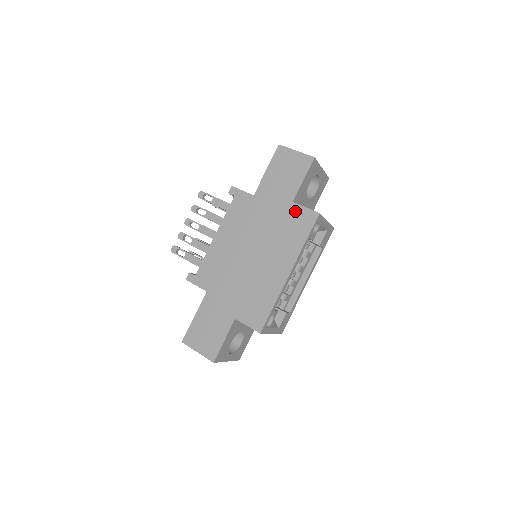
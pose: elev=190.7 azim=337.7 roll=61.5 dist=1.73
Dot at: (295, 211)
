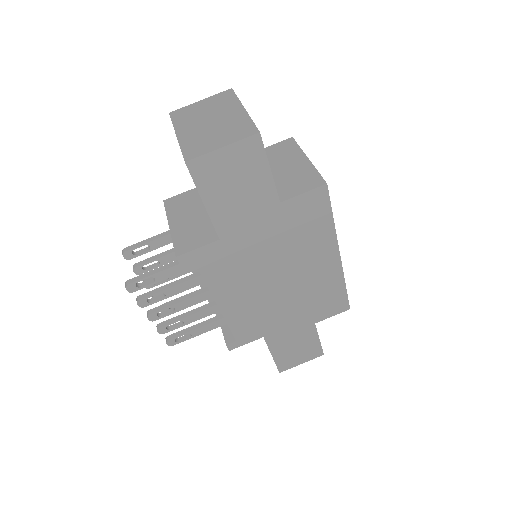
Dot at: (293, 208)
